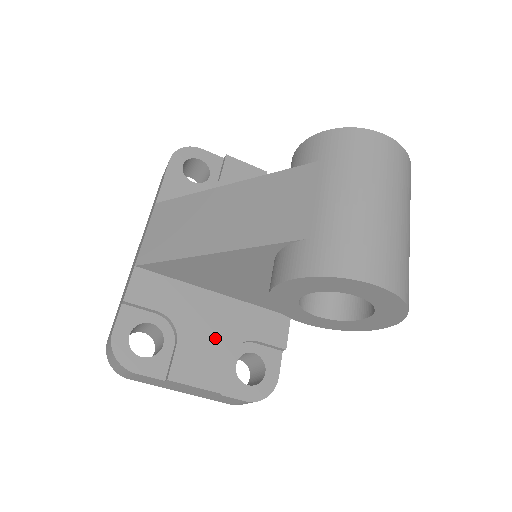
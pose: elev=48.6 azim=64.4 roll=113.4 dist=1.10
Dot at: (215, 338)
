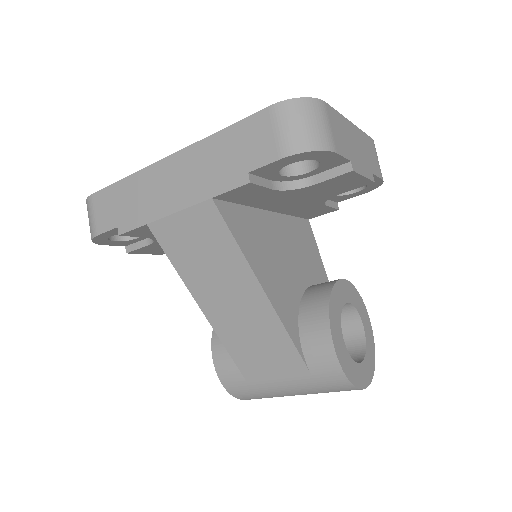
Dot at: occluded
